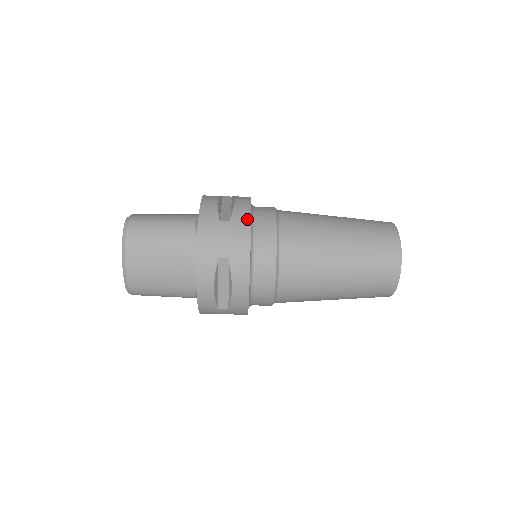
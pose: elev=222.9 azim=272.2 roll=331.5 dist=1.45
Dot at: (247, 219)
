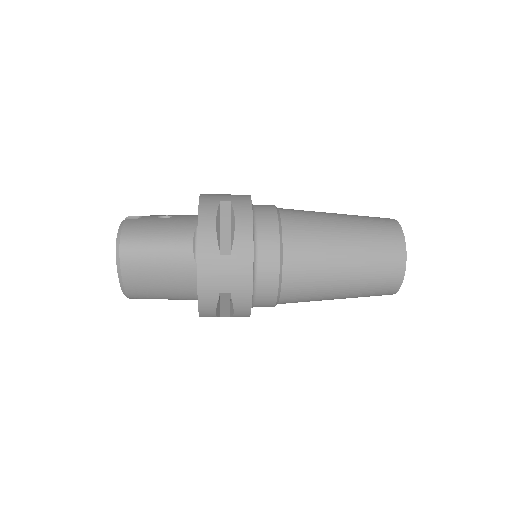
Dot at: (249, 252)
